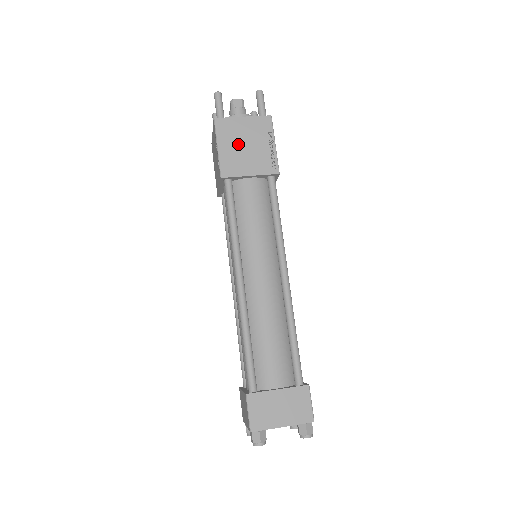
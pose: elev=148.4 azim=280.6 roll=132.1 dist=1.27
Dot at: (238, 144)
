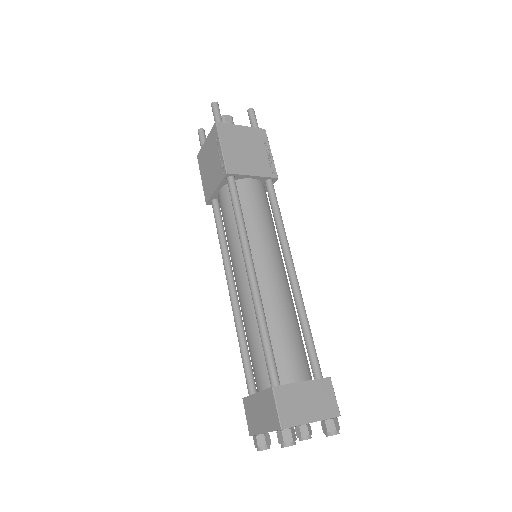
Dot at: (239, 147)
